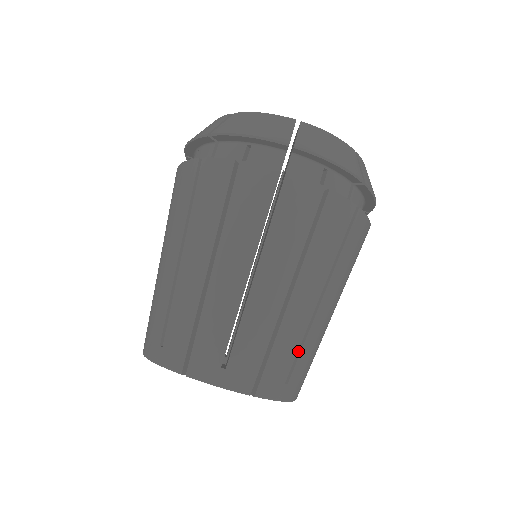
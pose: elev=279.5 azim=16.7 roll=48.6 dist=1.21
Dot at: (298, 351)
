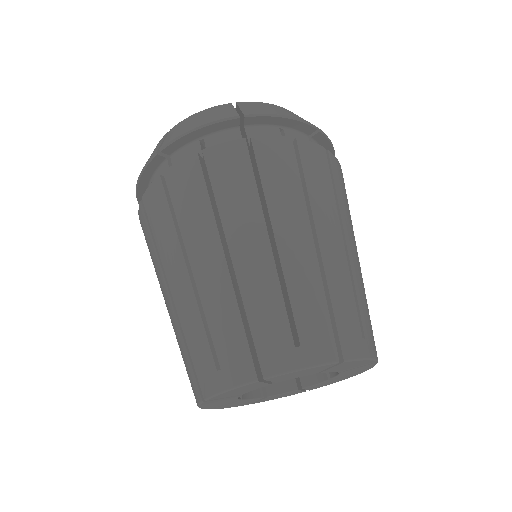
Dot at: (354, 301)
